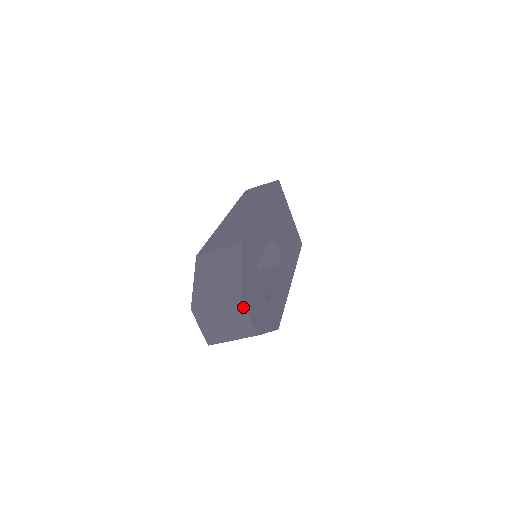
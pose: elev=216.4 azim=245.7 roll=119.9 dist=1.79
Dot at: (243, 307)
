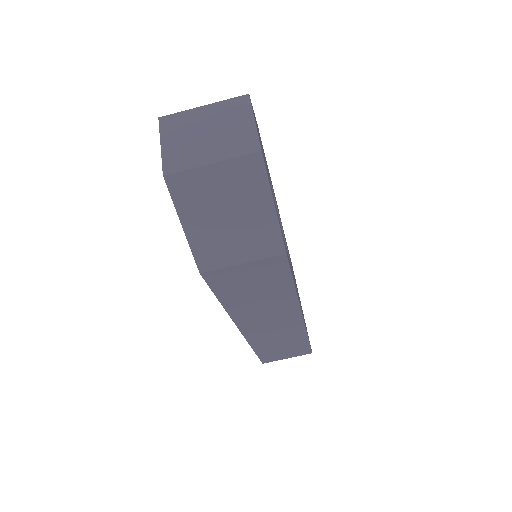
Dot at: (248, 107)
